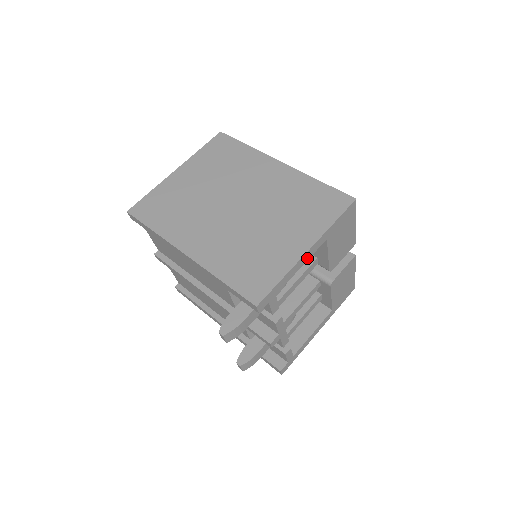
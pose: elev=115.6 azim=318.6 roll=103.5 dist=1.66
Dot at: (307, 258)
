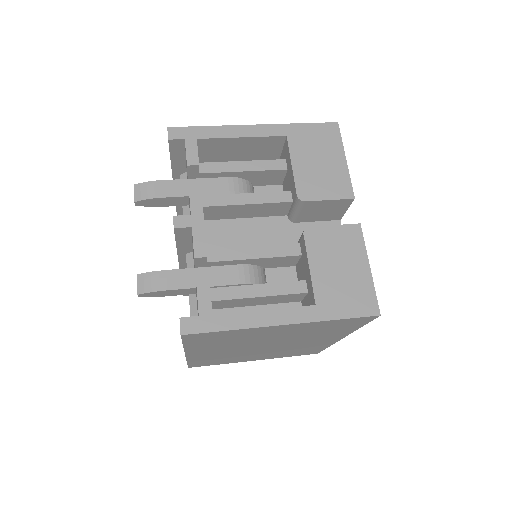
Dot at: (252, 134)
